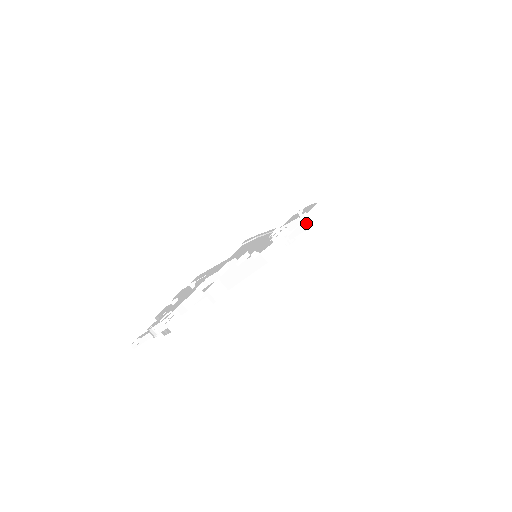
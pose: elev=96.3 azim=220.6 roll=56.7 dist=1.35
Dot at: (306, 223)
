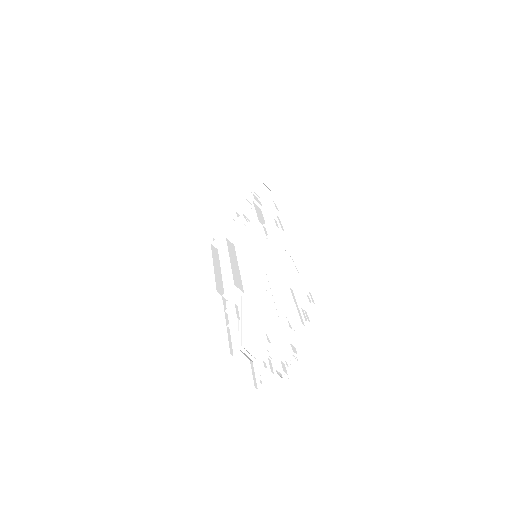
Dot at: (259, 203)
